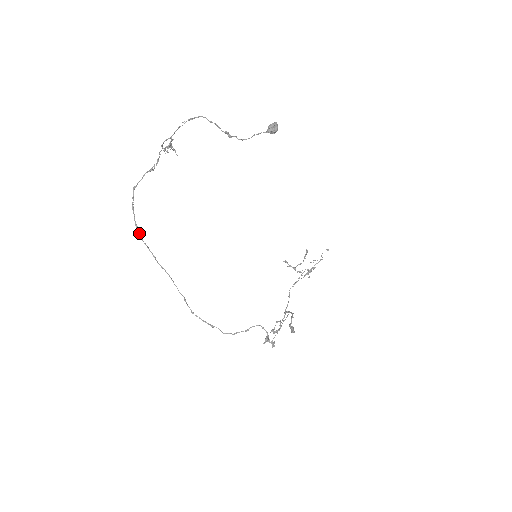
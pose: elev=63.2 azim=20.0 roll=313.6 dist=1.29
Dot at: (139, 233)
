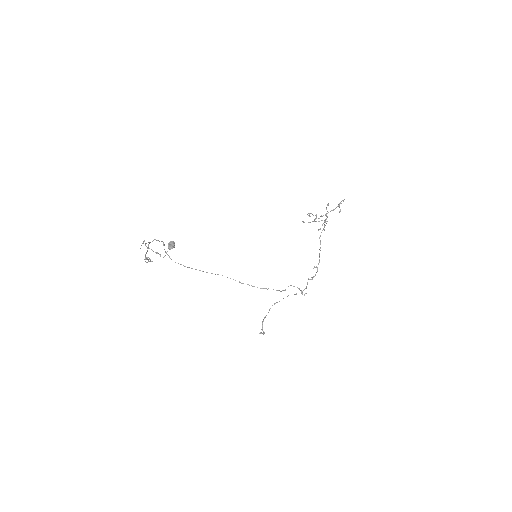
Dot at: occluded
